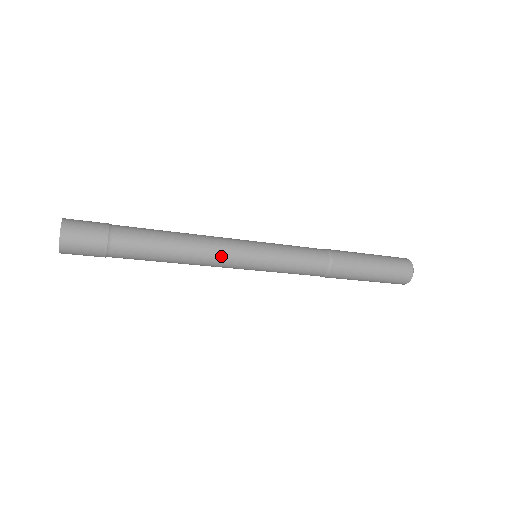
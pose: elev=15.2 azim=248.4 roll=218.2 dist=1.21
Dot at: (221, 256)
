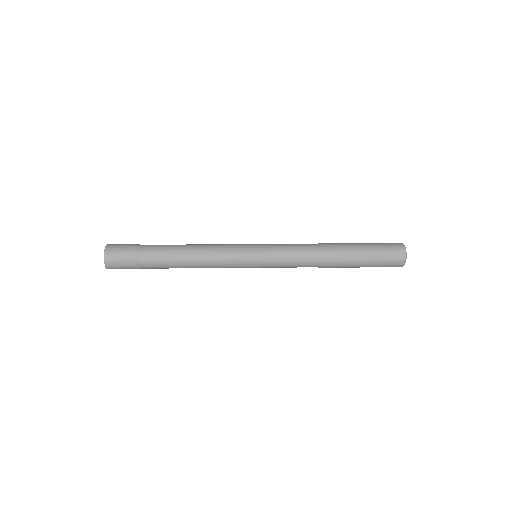
Dot at: (223, 261)
